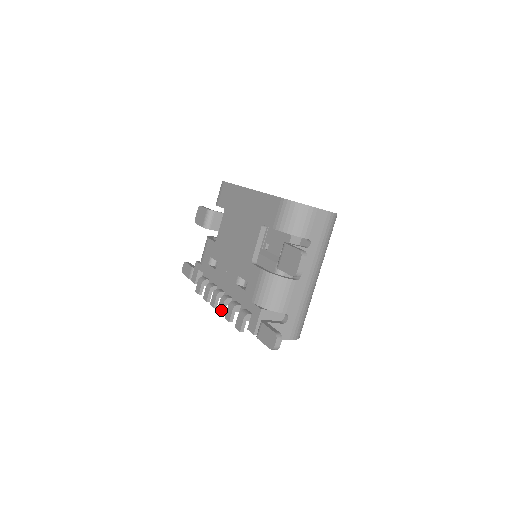
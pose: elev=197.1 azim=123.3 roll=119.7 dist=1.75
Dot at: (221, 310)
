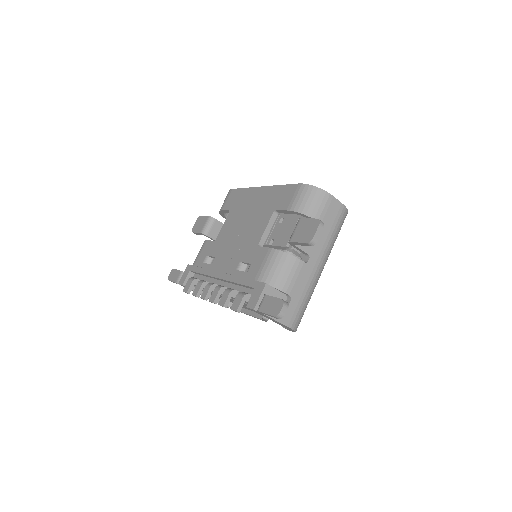
Dot at: (214, 298)
